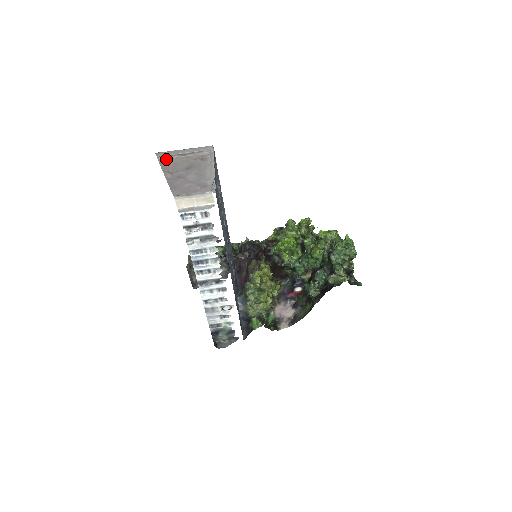
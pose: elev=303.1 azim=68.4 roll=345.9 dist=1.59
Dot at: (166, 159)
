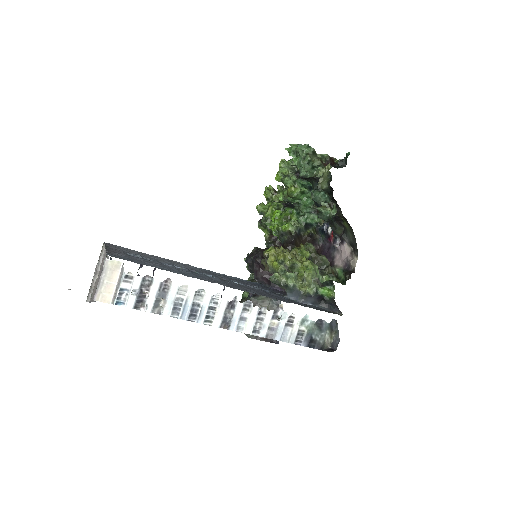
Dot at: (92, 294)
